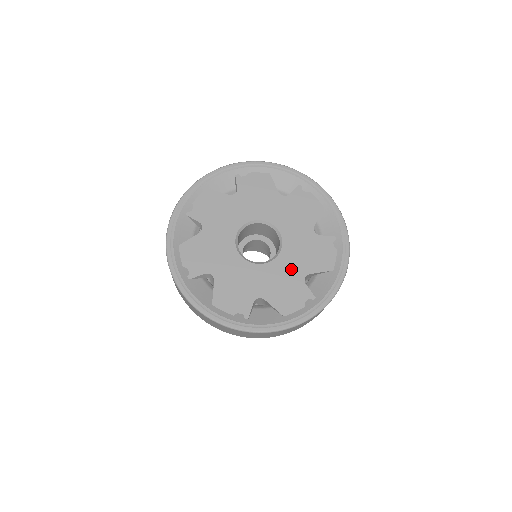
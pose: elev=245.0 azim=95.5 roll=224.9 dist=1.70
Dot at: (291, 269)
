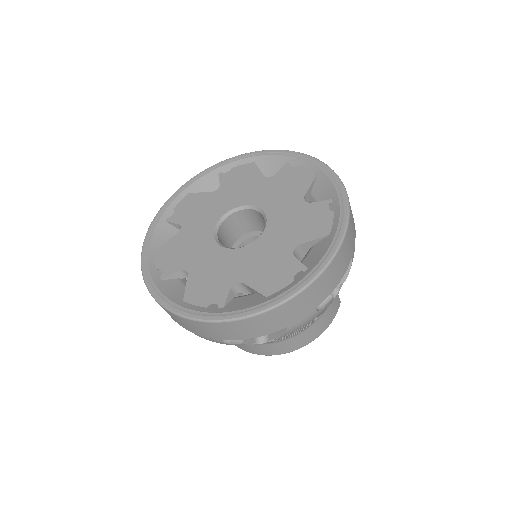
Dot at: (276, 245)
